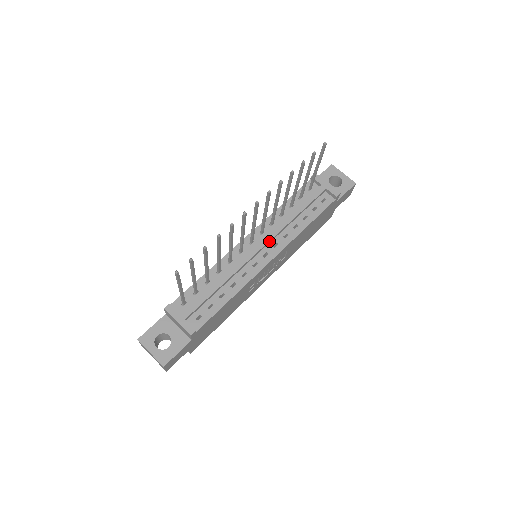
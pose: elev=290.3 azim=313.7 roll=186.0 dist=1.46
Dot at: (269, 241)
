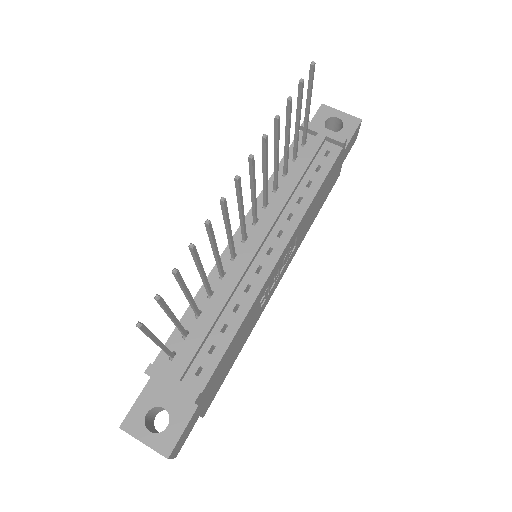
Dot at: (269, 231)
